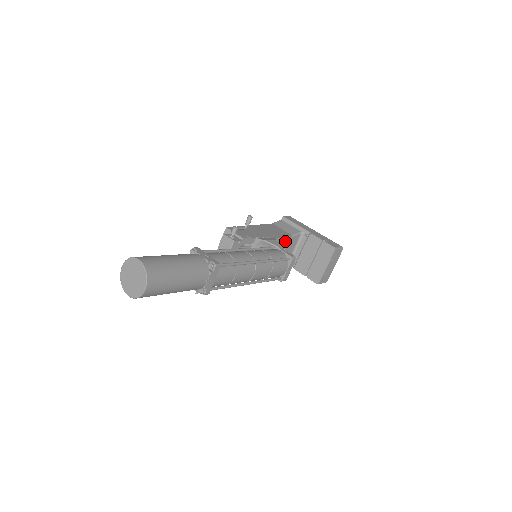
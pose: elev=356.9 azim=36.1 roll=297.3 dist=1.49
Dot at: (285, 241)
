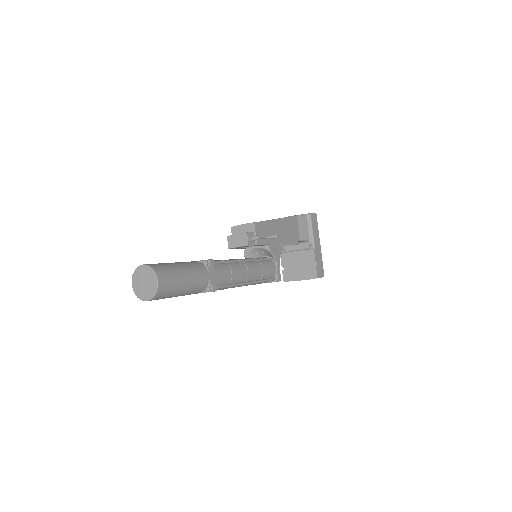
Dot at: occluded
